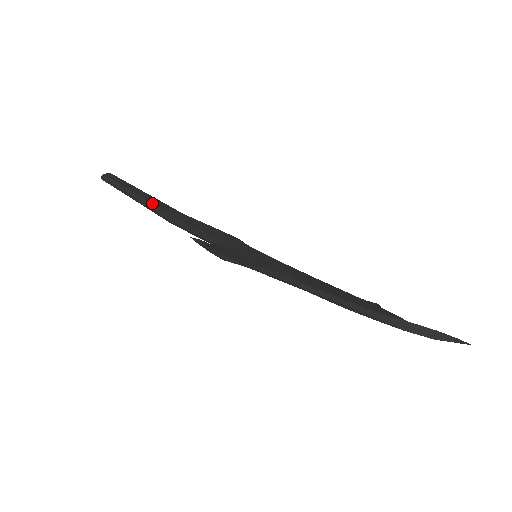
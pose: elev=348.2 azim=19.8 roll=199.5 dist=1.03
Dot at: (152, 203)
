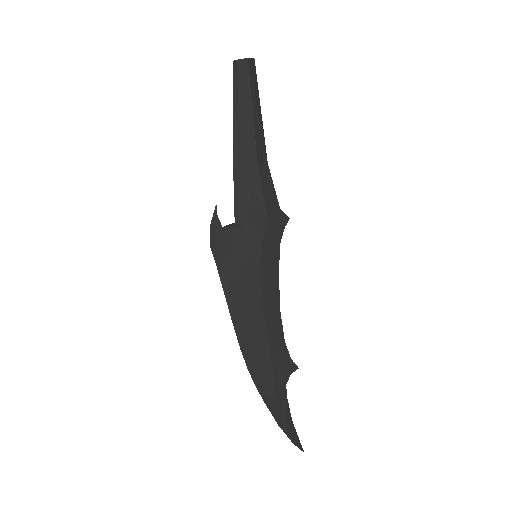
Dot at: (240, 132)
